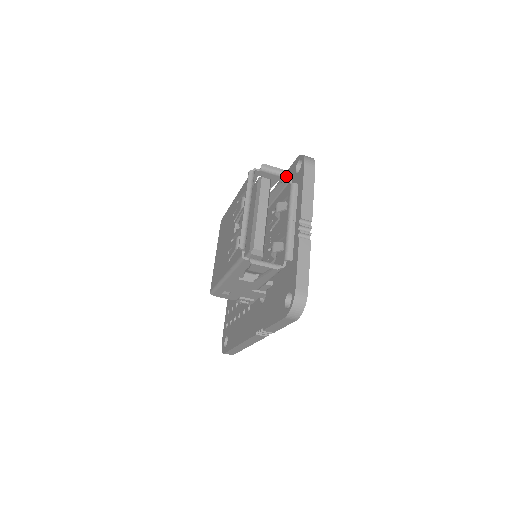
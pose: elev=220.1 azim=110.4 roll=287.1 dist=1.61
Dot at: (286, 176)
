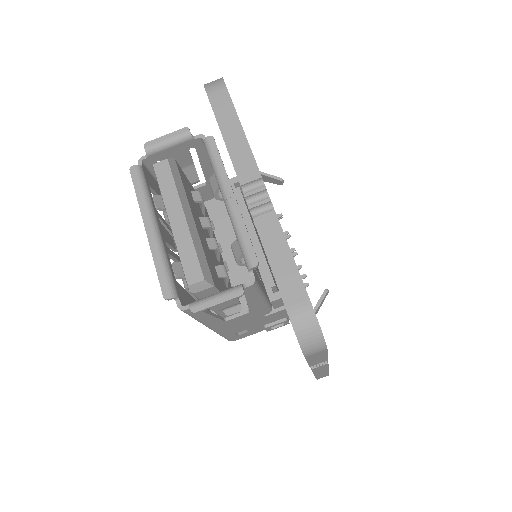
Dot at: (189, 136)
